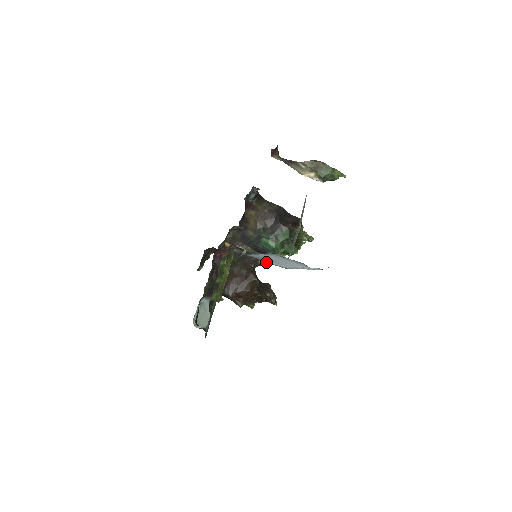
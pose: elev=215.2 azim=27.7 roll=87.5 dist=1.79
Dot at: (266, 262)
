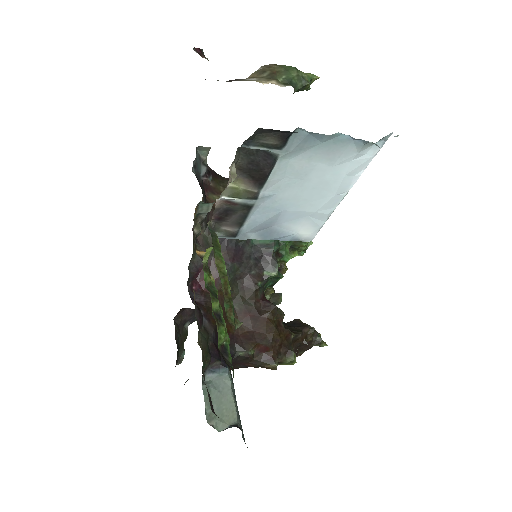
Dot at: (276, 268)
